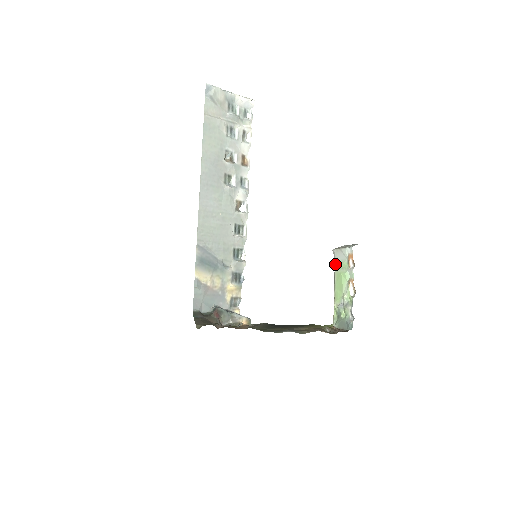
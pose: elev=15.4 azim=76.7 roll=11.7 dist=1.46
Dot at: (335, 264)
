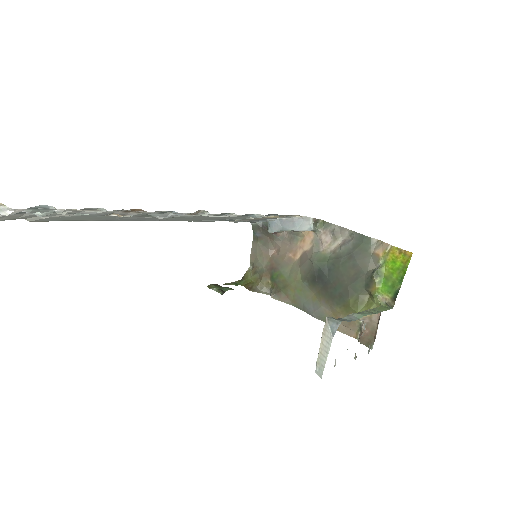
Dot at: occluded
